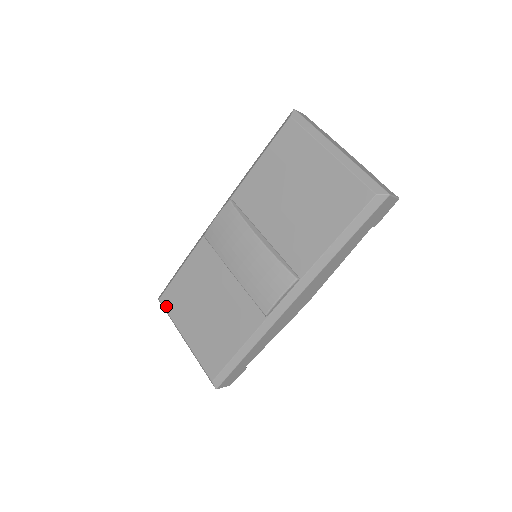
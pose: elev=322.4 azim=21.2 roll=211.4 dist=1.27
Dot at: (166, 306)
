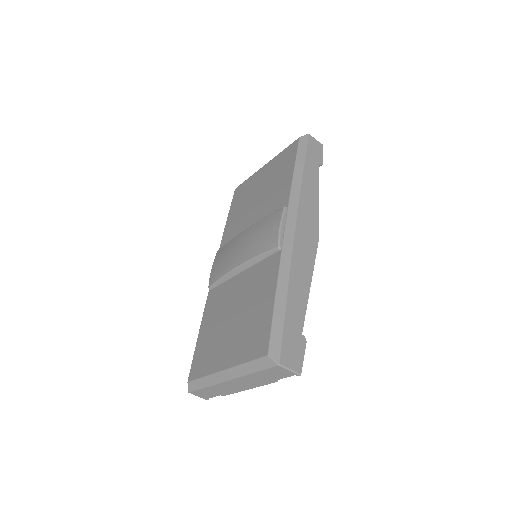
Dot at: (196, 375)
